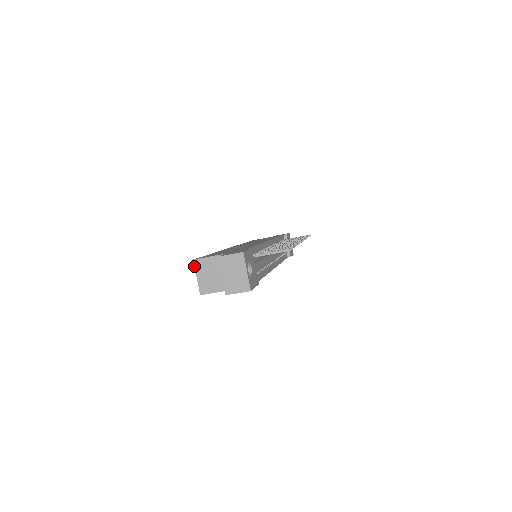
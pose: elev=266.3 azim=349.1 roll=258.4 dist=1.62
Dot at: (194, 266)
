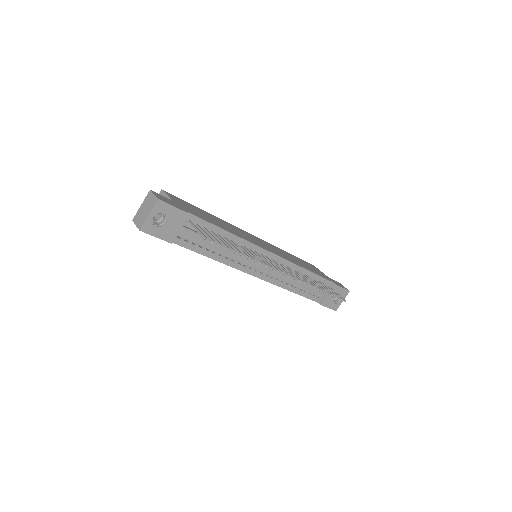
Dot at: occluded
